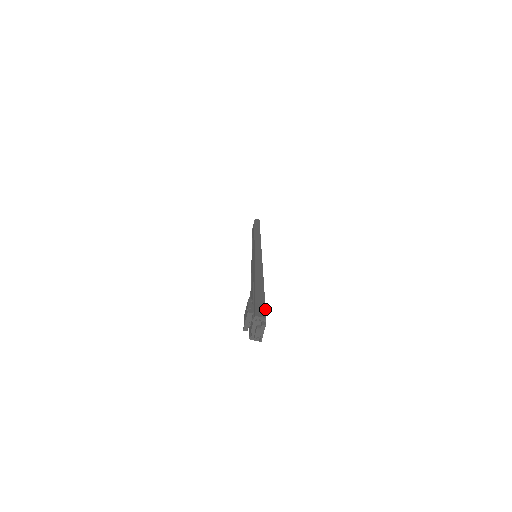
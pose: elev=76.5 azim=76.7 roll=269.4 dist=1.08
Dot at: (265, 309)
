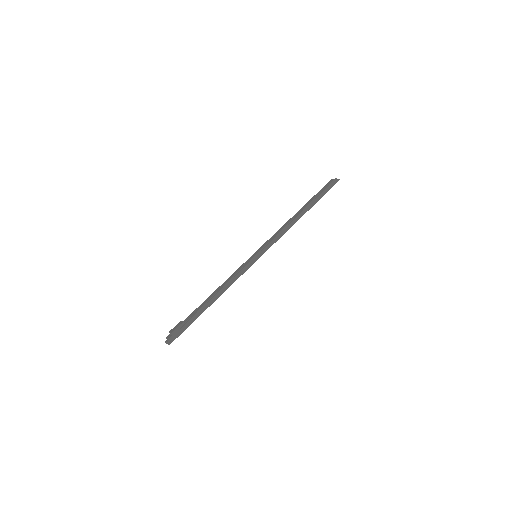
Dot at: (179, 335)
